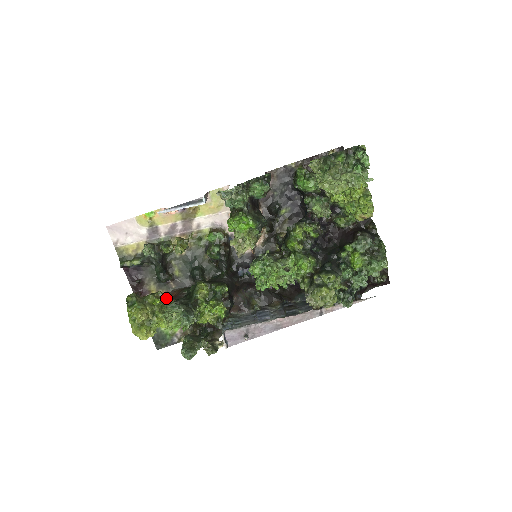
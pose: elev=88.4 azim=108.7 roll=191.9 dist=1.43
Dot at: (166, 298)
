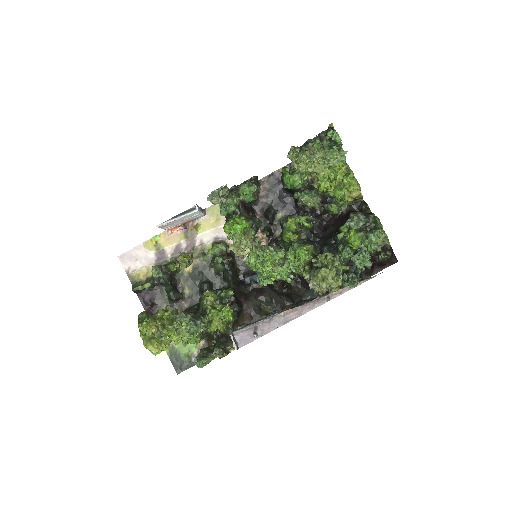
Dot at: (175, 311)
